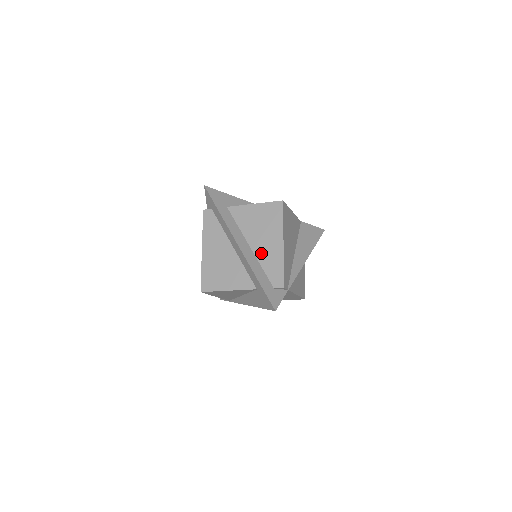
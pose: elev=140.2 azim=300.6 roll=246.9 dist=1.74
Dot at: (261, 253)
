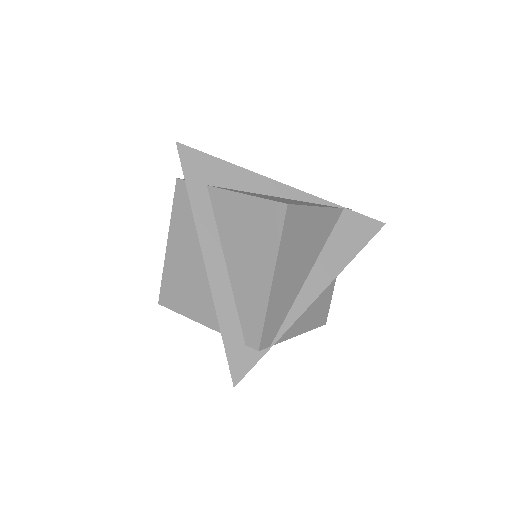
Dot at: (239, 282)
